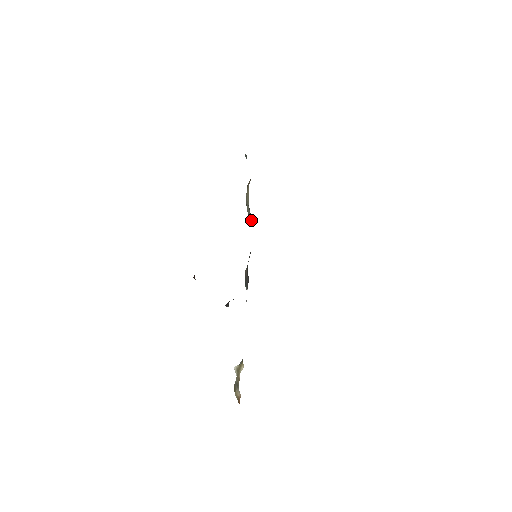
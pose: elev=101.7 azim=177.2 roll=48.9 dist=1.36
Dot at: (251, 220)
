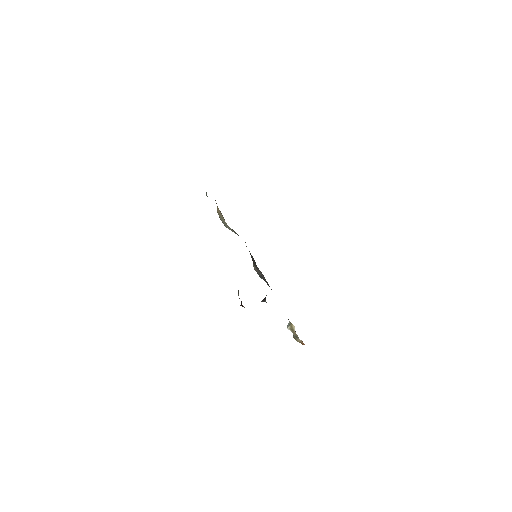
Dot at: occluded
